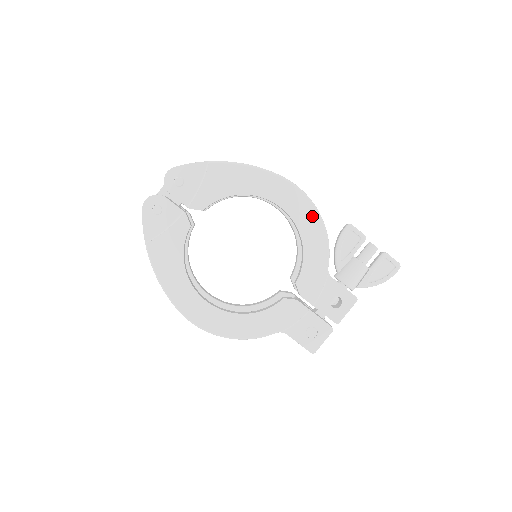
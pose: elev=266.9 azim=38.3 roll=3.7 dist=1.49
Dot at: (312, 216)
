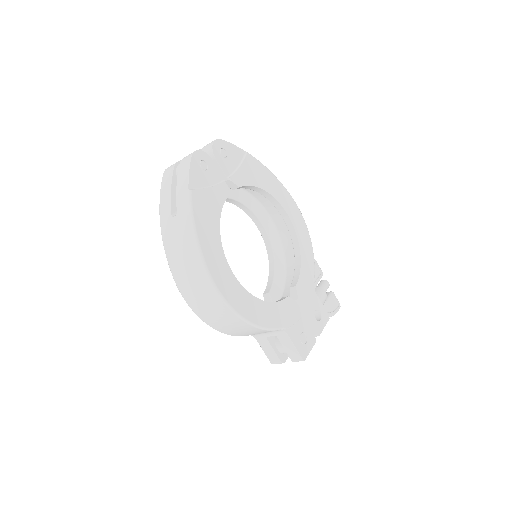
Dot at: (306, 234)
